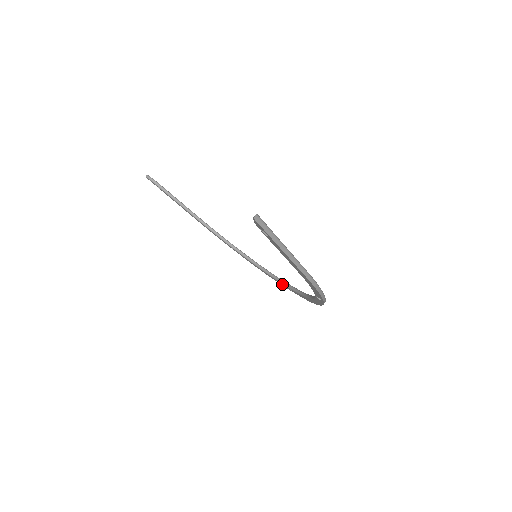
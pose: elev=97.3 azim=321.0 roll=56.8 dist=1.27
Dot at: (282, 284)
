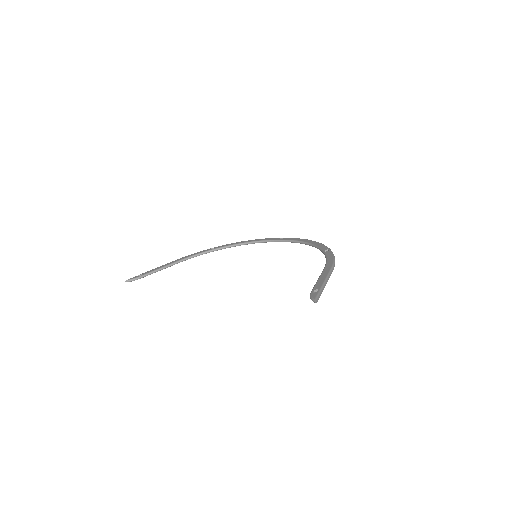
Dot at: occluded
